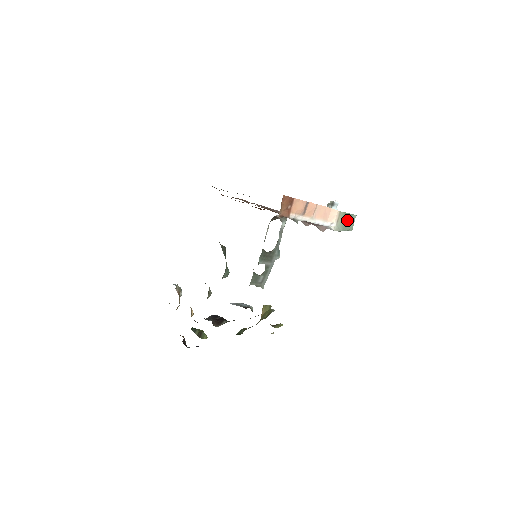
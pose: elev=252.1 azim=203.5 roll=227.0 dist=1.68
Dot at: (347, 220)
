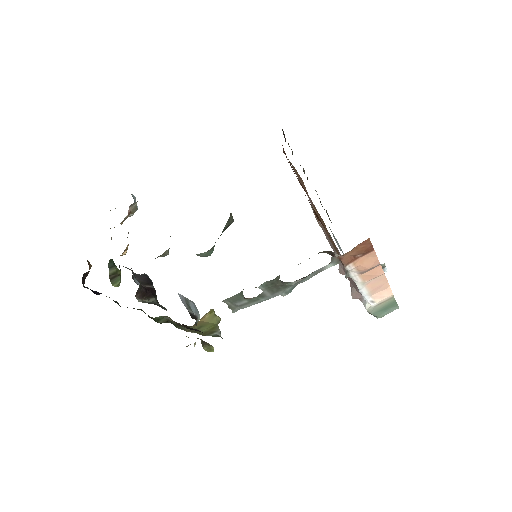
Dot at: (387, 307)
